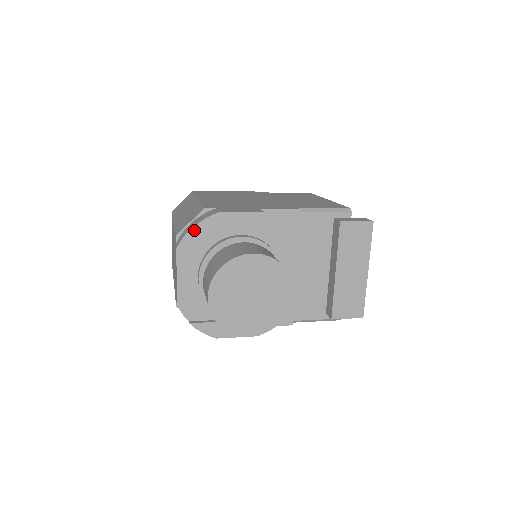
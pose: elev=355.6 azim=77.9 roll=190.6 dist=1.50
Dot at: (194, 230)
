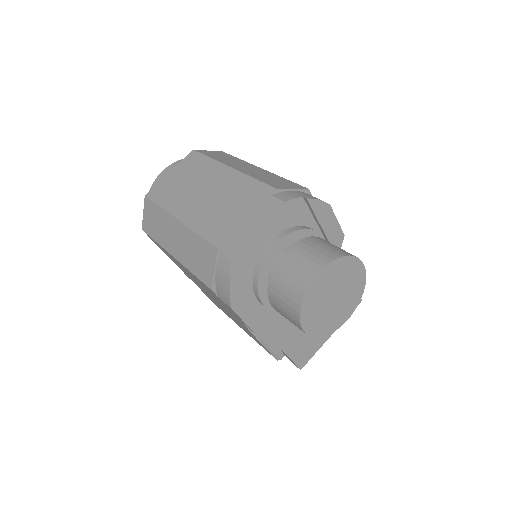
Dot at: (309, 201)
